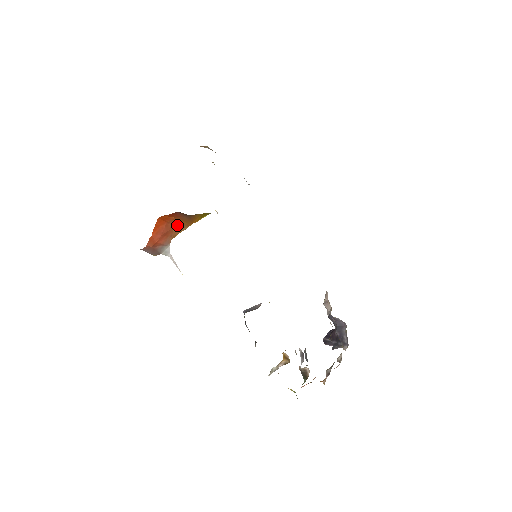
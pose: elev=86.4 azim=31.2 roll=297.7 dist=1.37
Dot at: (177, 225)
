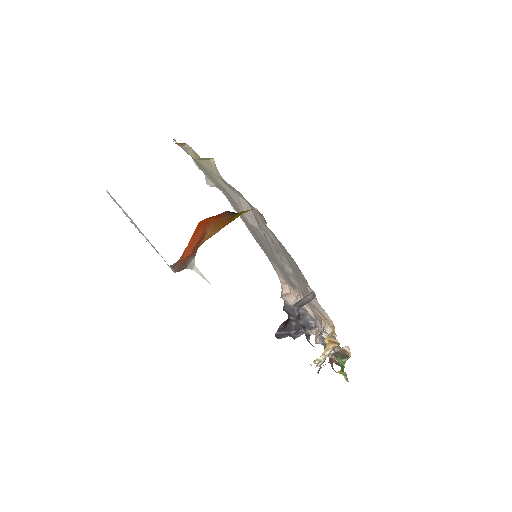
Dot at: (211, 229)
